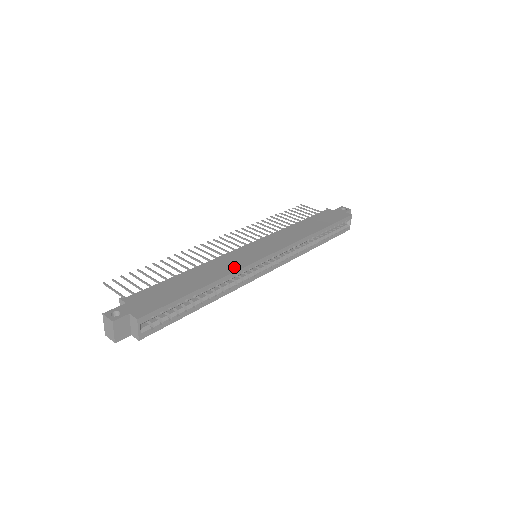
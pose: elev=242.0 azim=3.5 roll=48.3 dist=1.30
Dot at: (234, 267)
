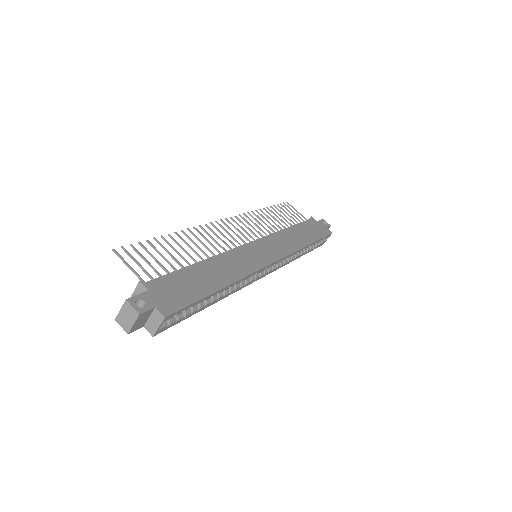
Dot at: (246, 269)
